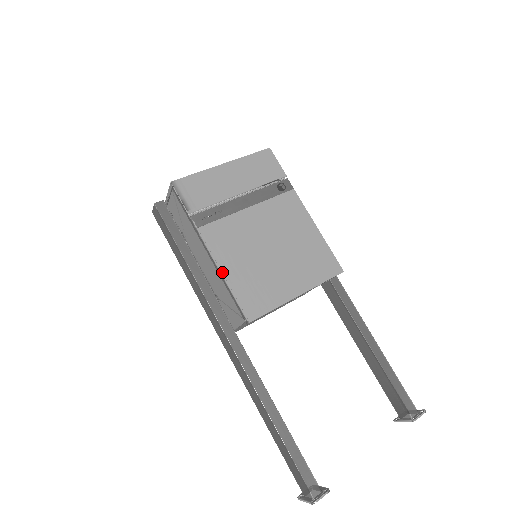
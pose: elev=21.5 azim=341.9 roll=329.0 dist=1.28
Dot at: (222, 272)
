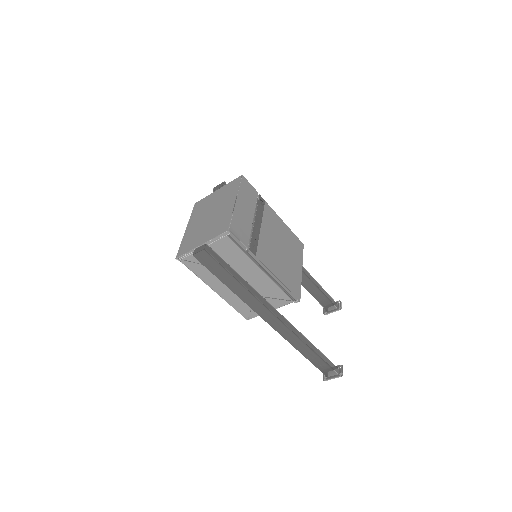
Dot at: (278, 279)
